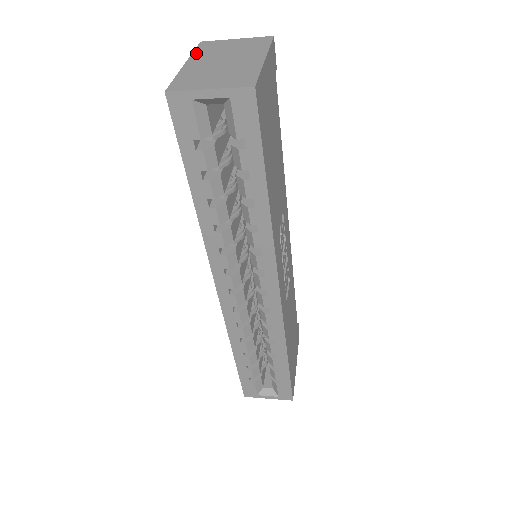
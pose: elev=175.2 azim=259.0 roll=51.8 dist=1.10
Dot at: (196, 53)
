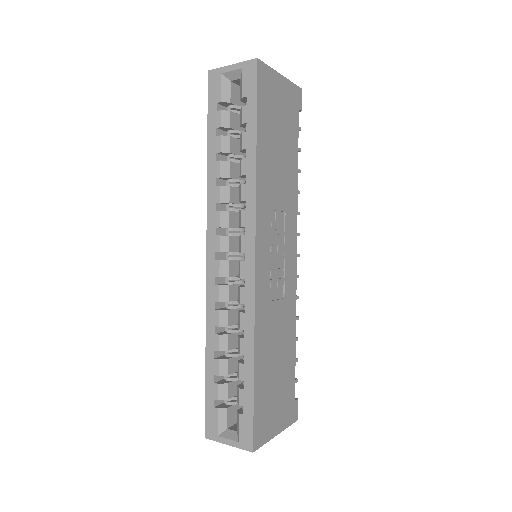
Dot at: occluded
